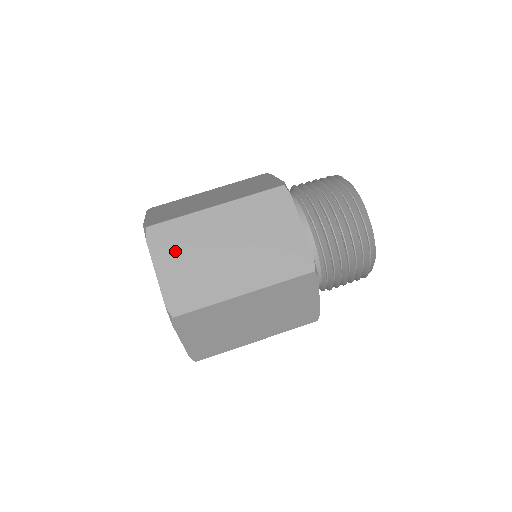
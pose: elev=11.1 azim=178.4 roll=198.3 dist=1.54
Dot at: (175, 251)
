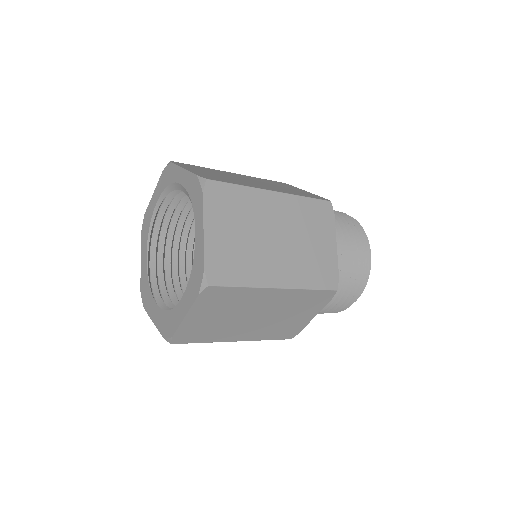
Dot at: (228, 217)
